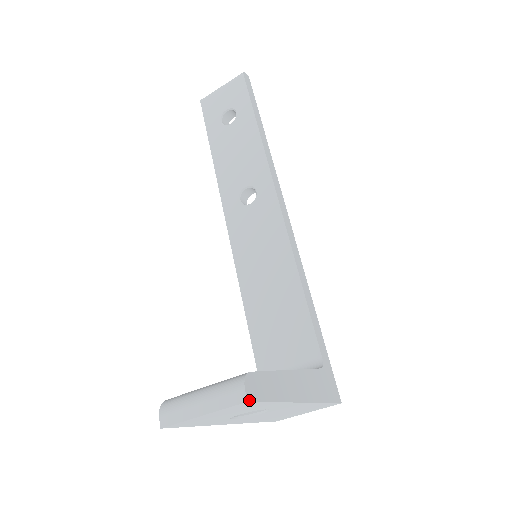
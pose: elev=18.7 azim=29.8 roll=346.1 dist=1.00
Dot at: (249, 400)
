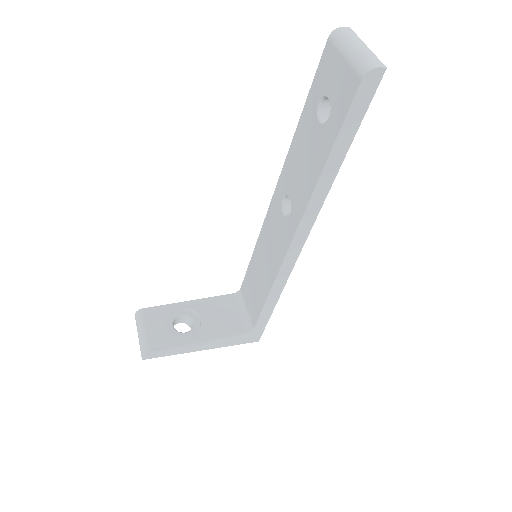
Dot at: (144, 359)
